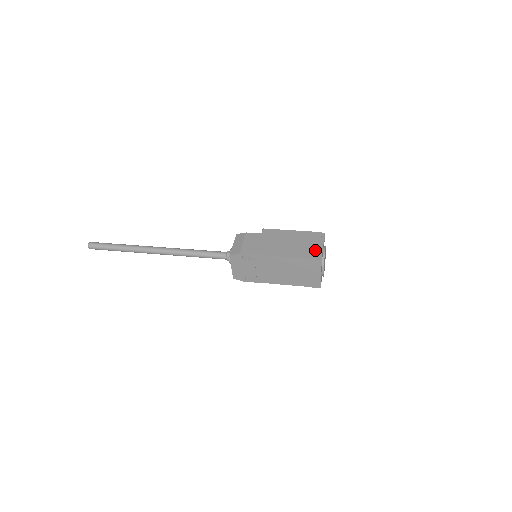
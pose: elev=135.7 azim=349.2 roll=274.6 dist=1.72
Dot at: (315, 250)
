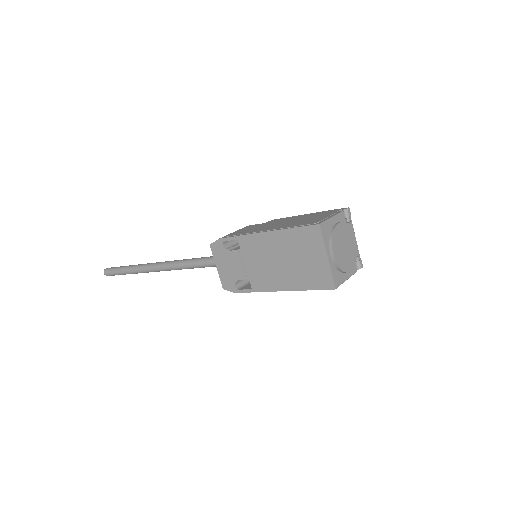
Dot at: (318, 219)
